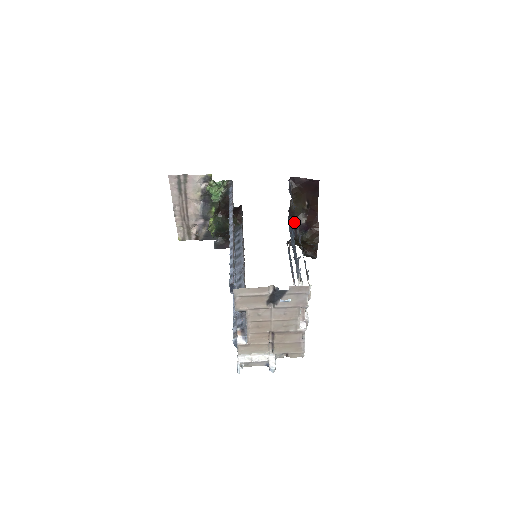
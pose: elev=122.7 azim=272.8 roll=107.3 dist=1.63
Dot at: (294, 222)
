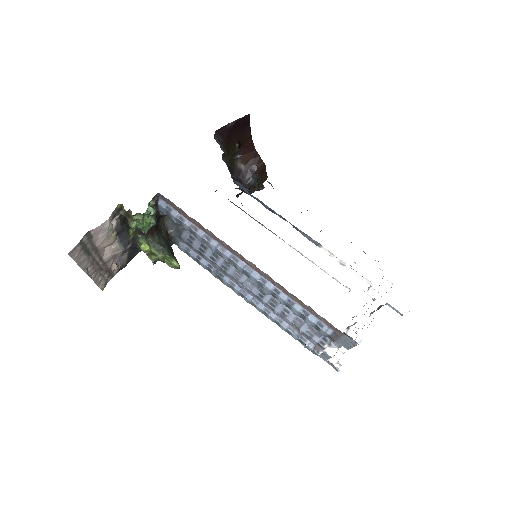
Dot at: (233, 175)
